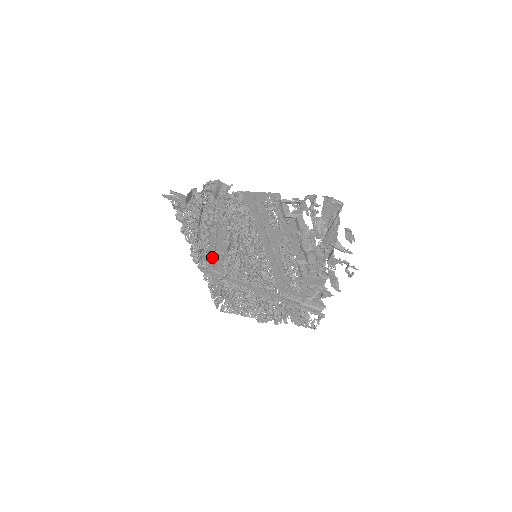
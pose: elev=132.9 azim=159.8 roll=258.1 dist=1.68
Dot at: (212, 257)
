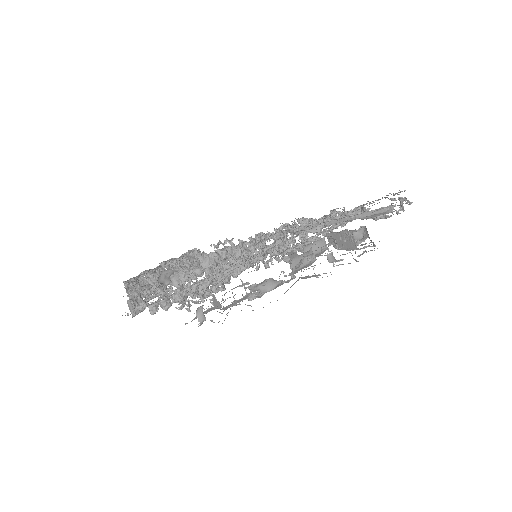
Dot at: occluded
